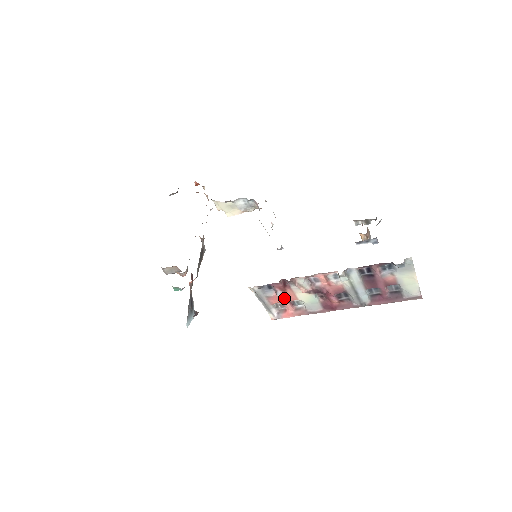
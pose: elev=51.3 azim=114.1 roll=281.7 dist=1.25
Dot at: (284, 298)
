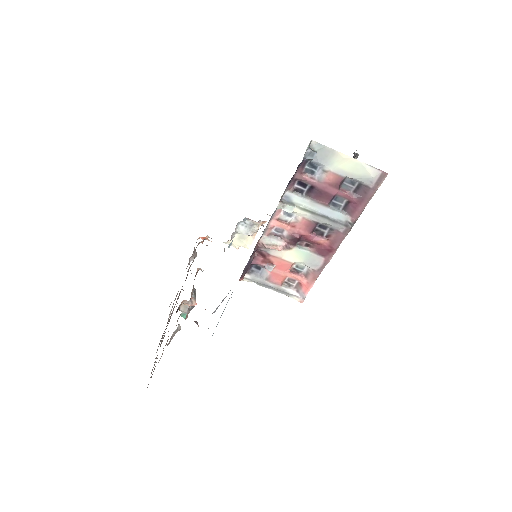
Dot at: (280, 270)
